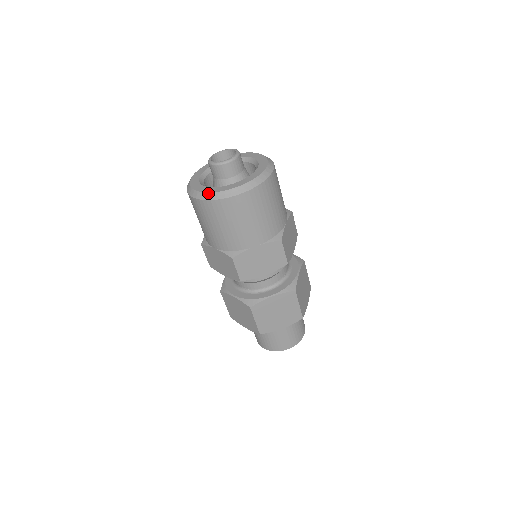
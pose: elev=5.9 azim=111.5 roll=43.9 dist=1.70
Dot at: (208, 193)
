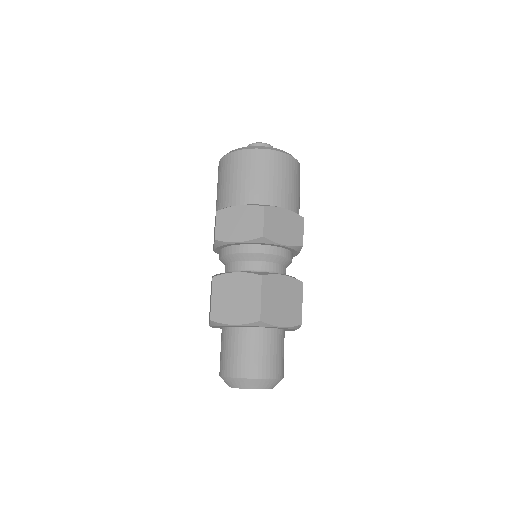
Dot at: (258, 146)
